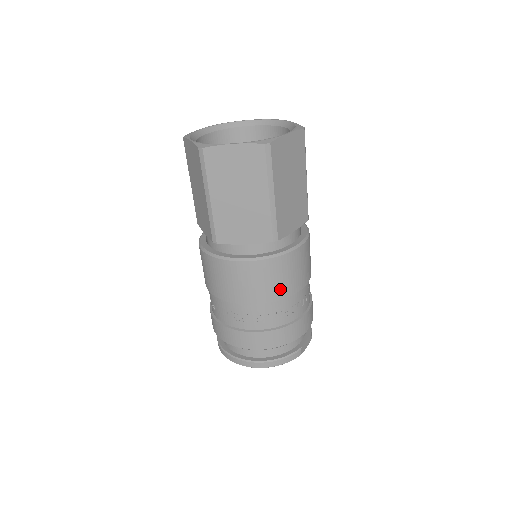
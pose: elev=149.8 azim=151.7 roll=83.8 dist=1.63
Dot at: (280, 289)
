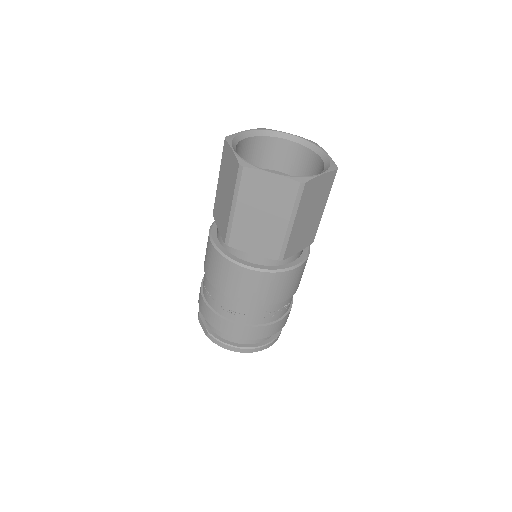
Dot at: occluded
